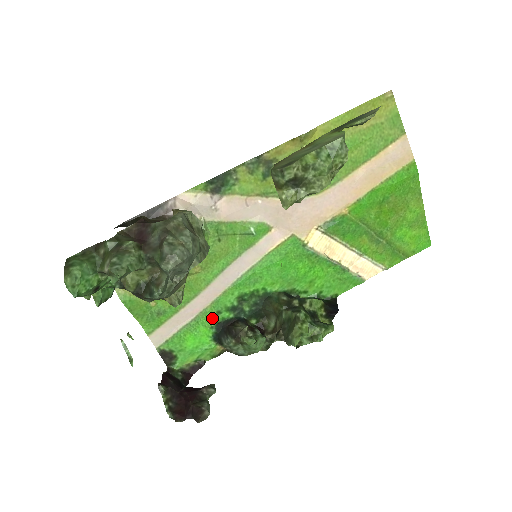
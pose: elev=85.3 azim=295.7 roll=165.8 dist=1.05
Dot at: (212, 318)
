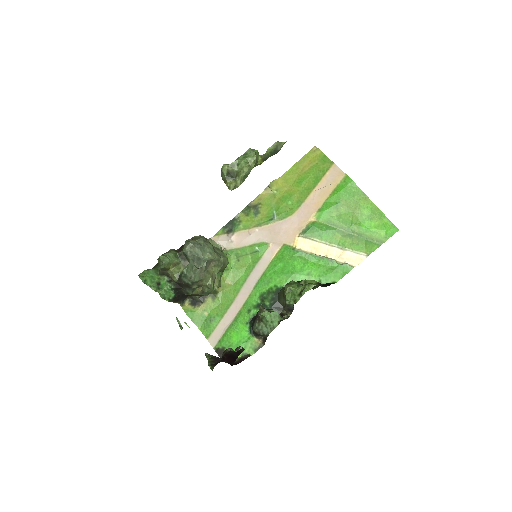
Dot at: (246, 316)
